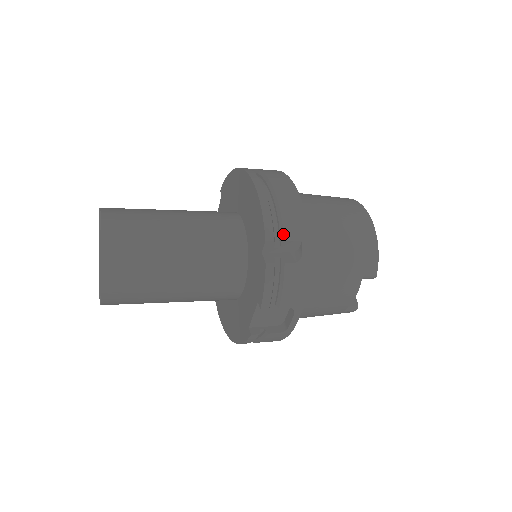
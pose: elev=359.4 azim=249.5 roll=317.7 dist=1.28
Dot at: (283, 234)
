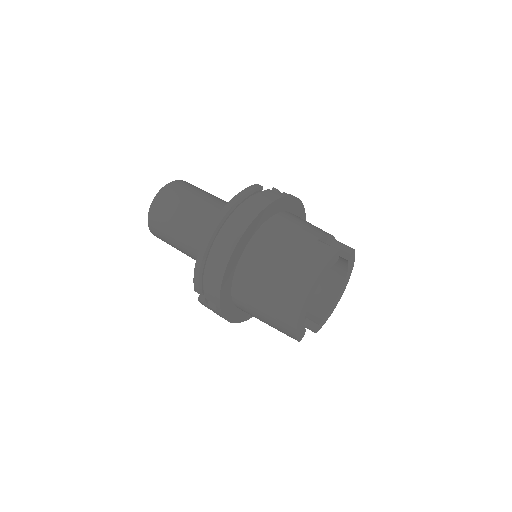
Dot at: occluded
